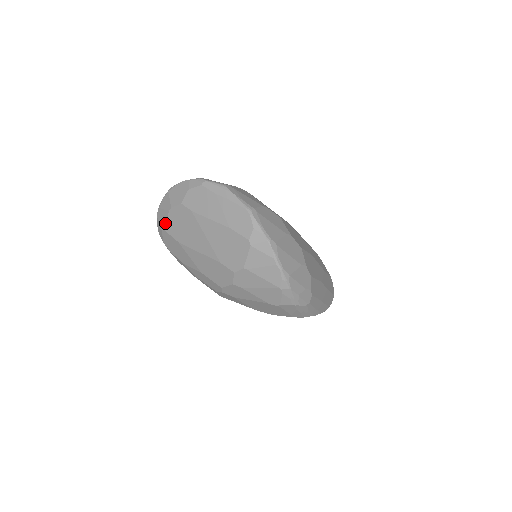
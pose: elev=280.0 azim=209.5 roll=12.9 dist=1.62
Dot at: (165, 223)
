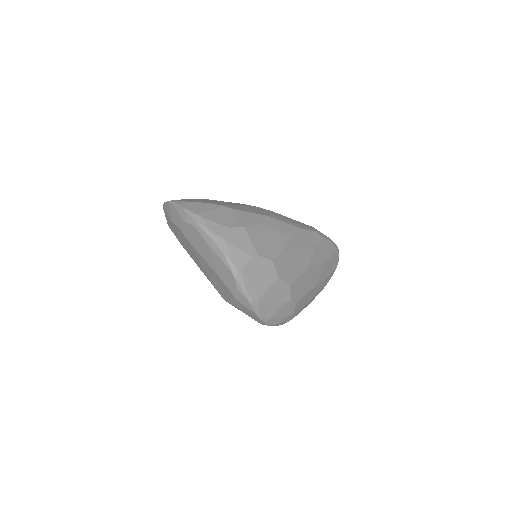
Dot at: (169, 224)
